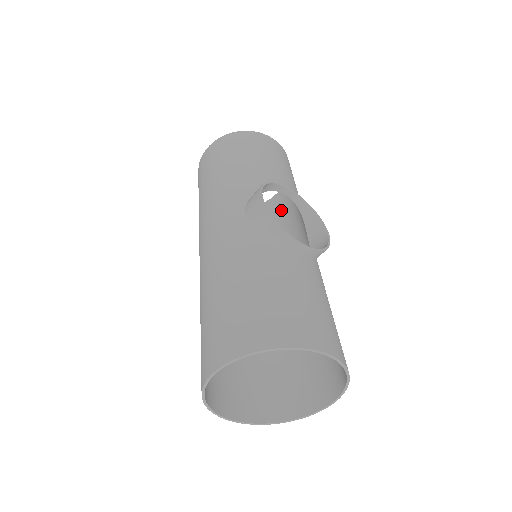
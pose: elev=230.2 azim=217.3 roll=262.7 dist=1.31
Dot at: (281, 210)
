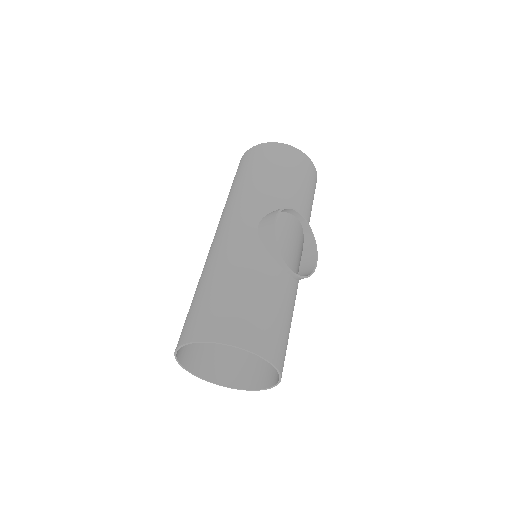
Dot at: (295, 217)
